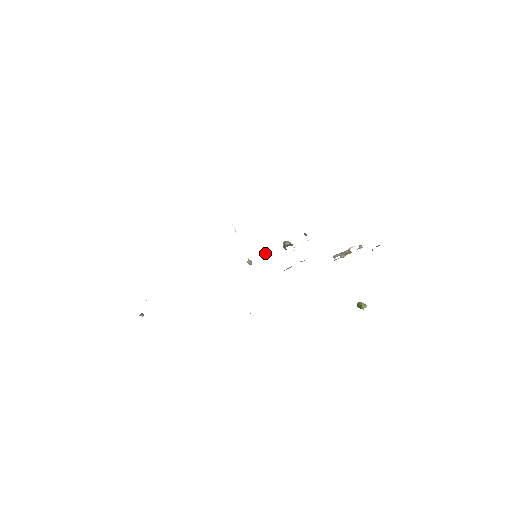
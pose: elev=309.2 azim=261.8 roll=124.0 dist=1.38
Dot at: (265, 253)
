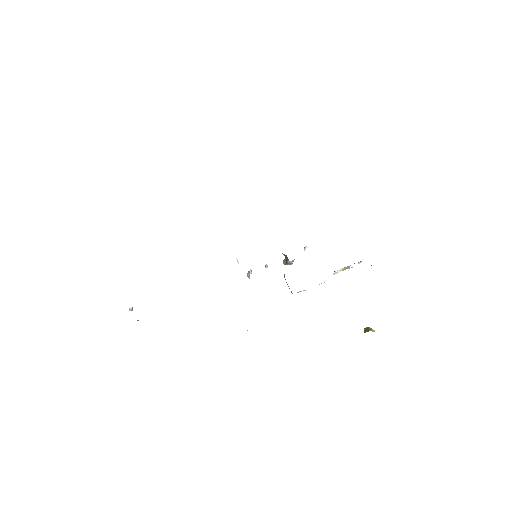
Dot at: (265, 266)
